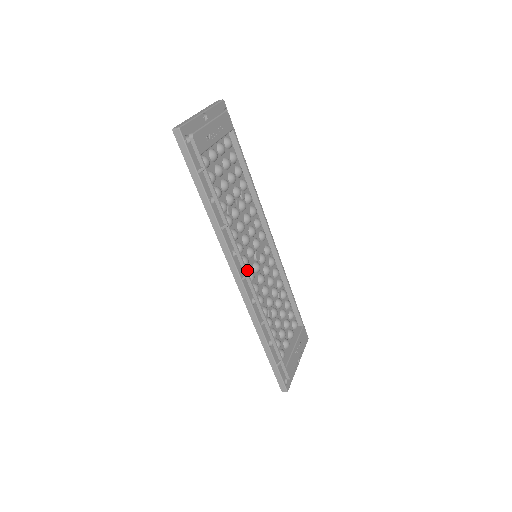
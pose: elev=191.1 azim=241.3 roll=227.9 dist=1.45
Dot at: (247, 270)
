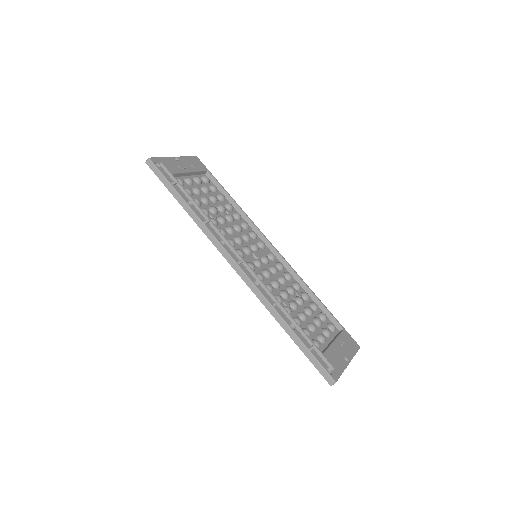
Dot at: occluded
